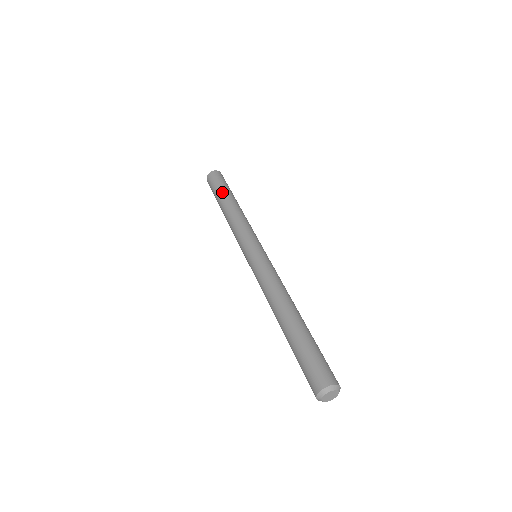
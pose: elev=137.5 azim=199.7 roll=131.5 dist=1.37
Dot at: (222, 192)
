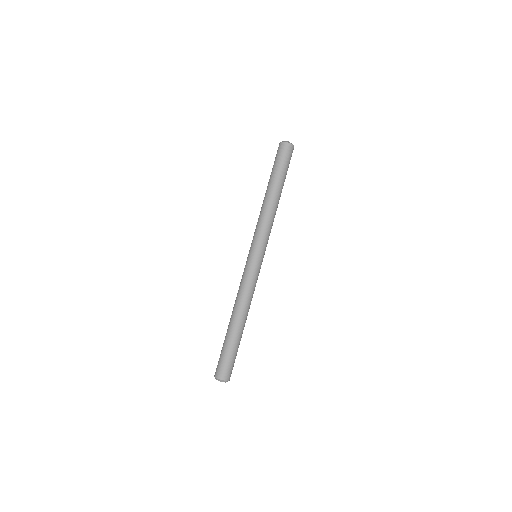
Dot at: (271, 176)
